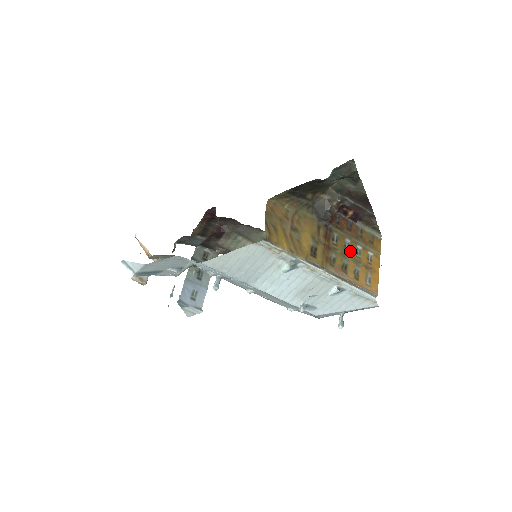
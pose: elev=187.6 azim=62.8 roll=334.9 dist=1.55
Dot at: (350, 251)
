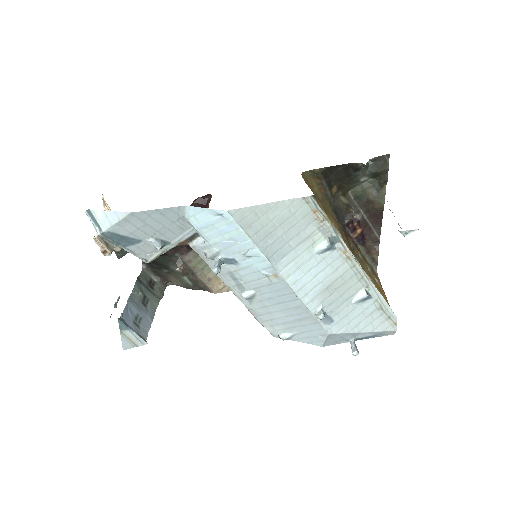
Dot at: (364, 266)
